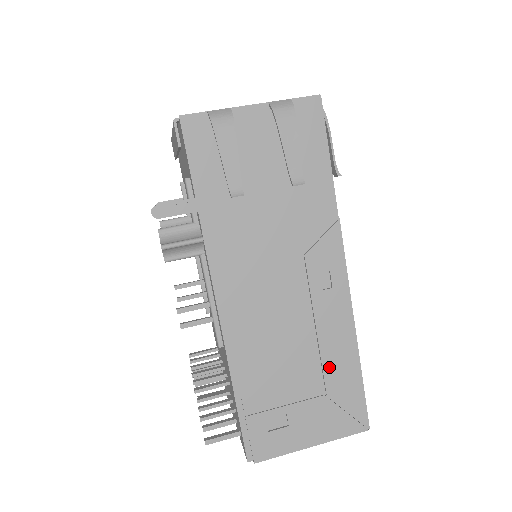
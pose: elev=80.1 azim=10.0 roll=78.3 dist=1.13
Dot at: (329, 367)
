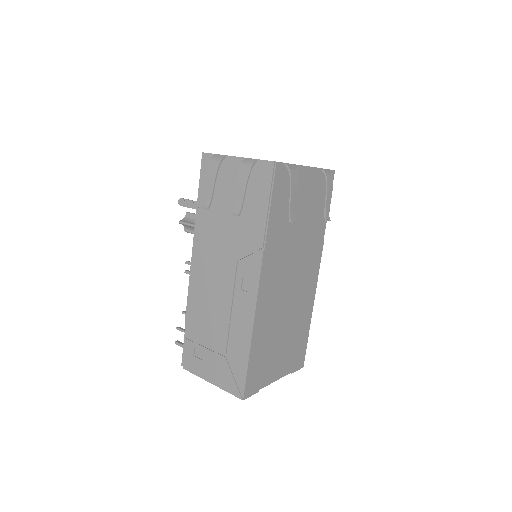
Dot at: (232, 341)
